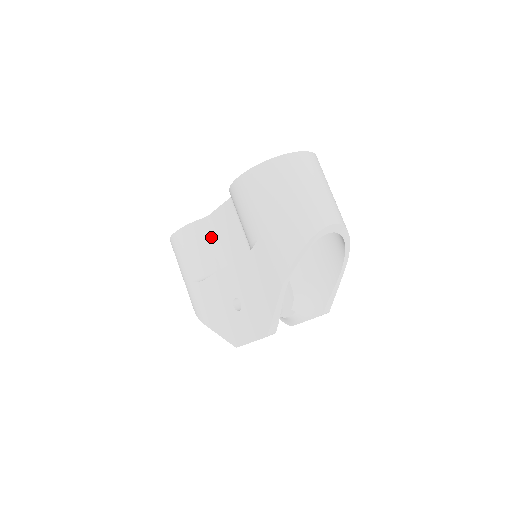
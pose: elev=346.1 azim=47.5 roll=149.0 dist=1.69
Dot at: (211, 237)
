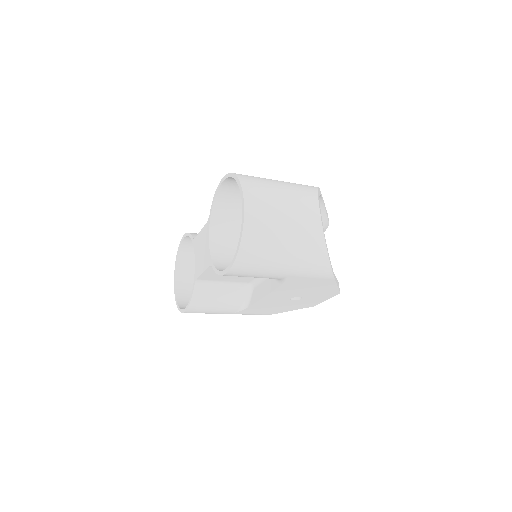
Dot at: (216, 286)
